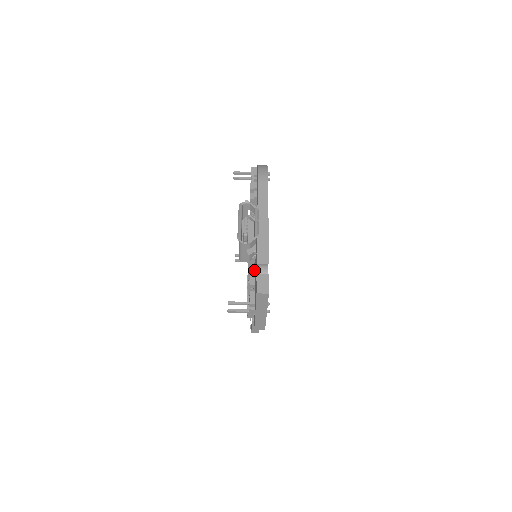
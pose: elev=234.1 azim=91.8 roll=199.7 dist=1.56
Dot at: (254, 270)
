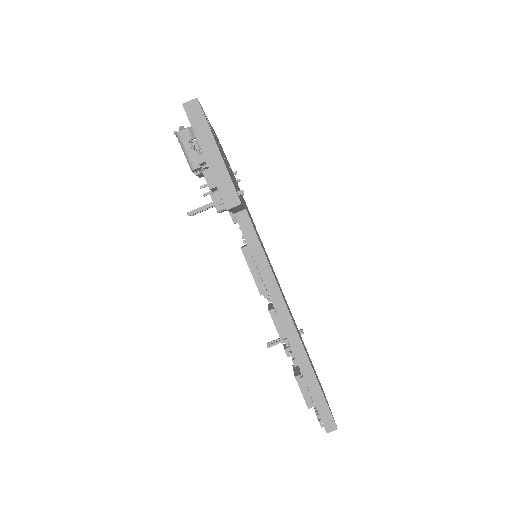
Dot at: occluded
